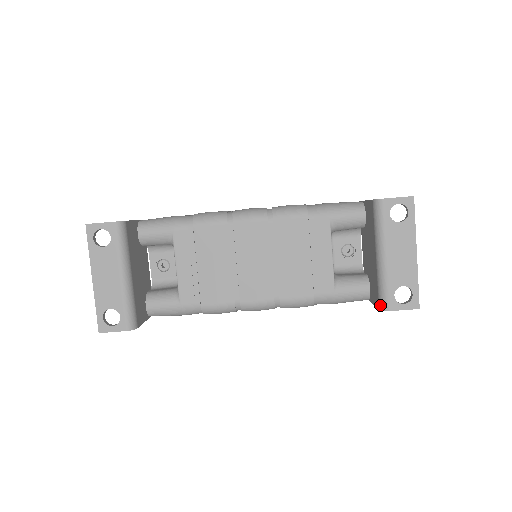
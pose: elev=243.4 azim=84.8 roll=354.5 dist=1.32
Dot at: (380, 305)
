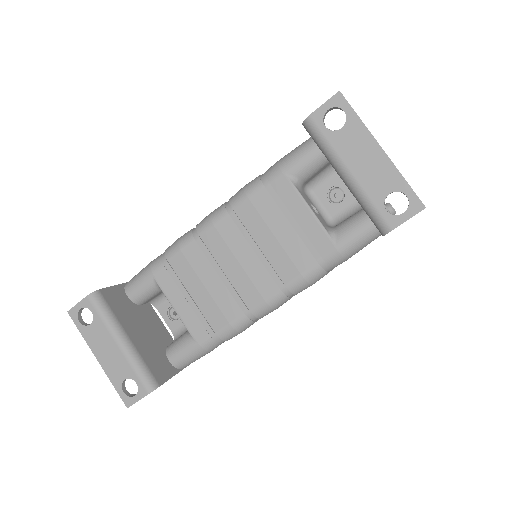
Dot at: (379, 230)
